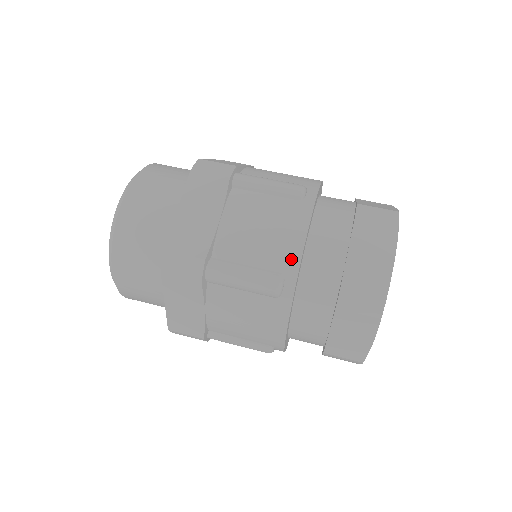
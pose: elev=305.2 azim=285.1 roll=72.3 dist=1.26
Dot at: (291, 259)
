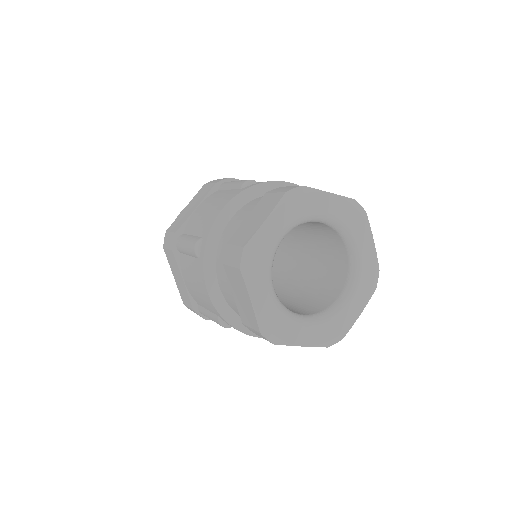
Dot at: (209, 226)
